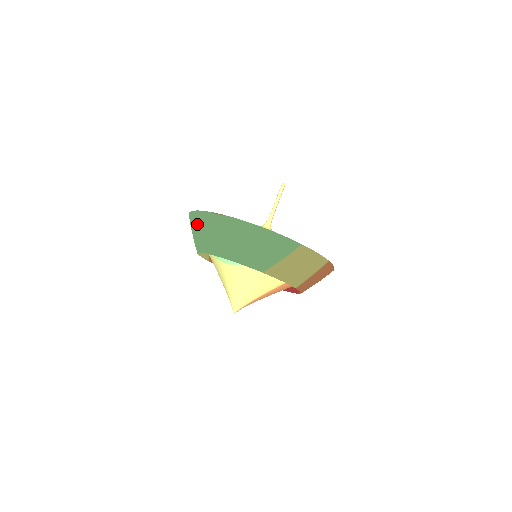
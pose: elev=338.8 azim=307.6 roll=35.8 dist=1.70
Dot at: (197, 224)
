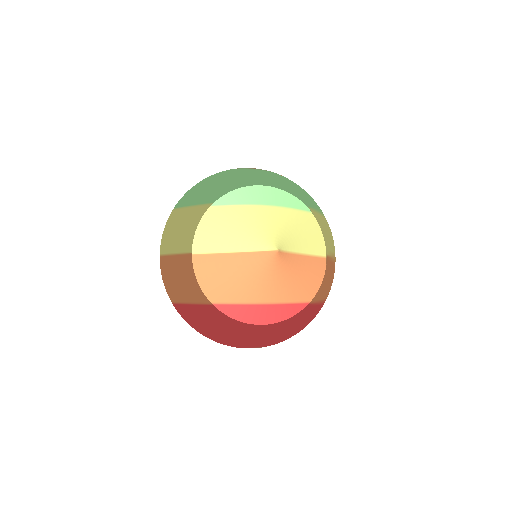
Dot at: (220, 178)
